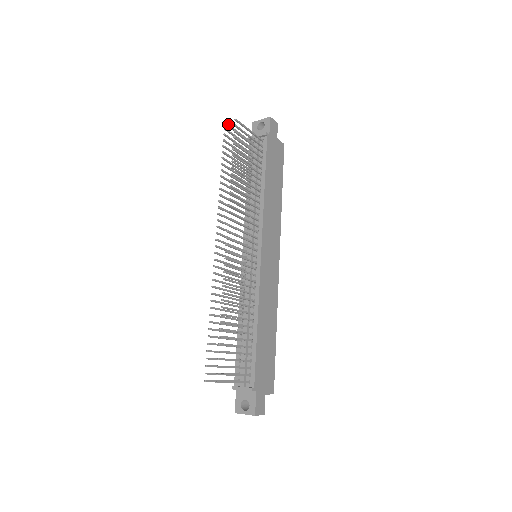
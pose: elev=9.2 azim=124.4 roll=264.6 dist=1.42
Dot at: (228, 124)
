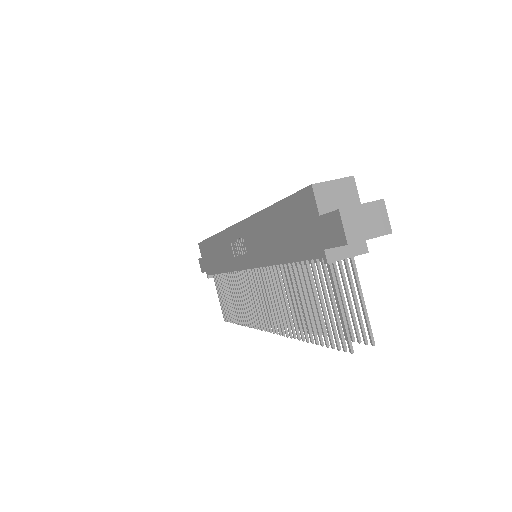
Dot at: (351, 344)
